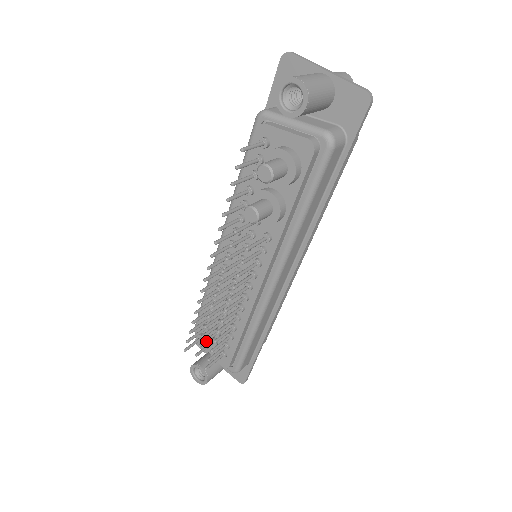
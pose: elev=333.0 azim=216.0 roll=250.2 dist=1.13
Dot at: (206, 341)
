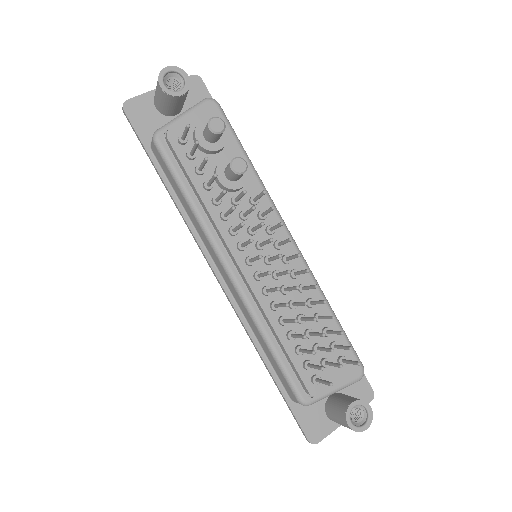
Dot at: (327, 348)
